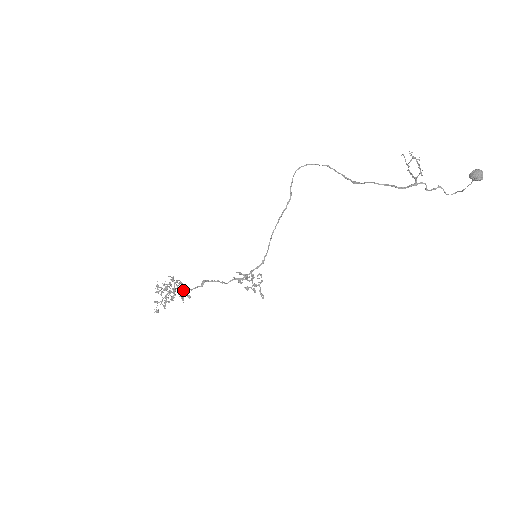
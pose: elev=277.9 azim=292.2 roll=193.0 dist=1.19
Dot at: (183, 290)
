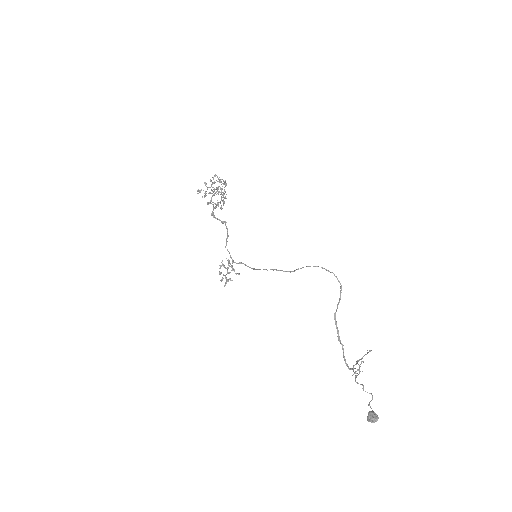
Dot at: occluded
